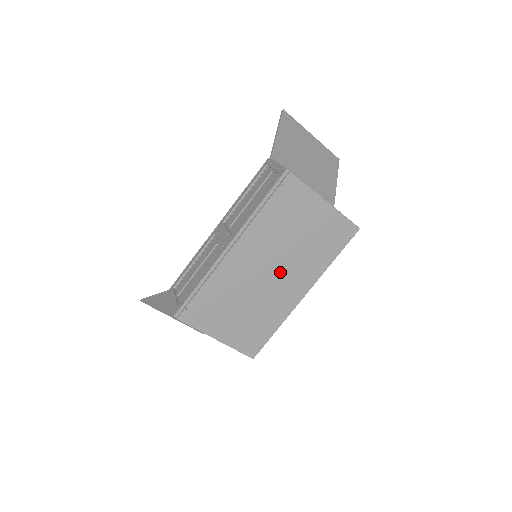
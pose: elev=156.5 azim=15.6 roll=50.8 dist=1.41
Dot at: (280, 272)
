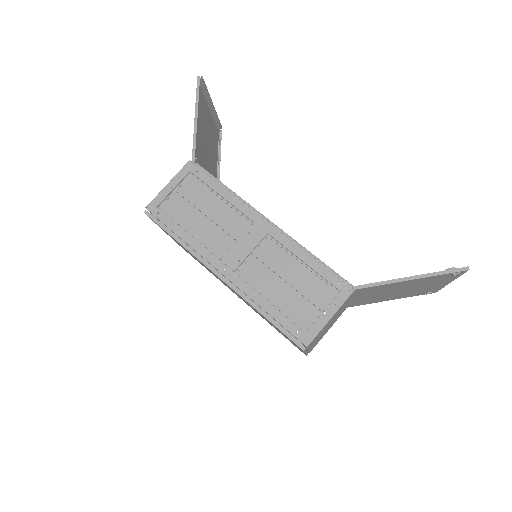
Dot at: occluded
